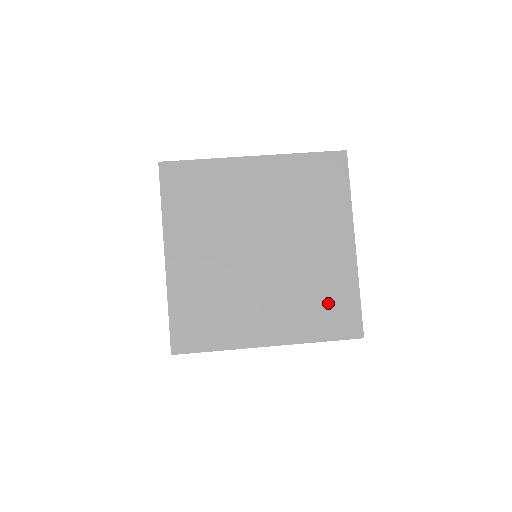
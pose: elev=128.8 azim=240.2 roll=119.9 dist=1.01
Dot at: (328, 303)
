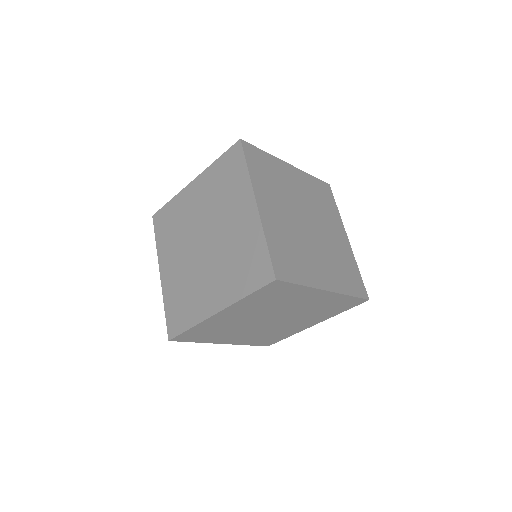
Dot at: (247, 261)
